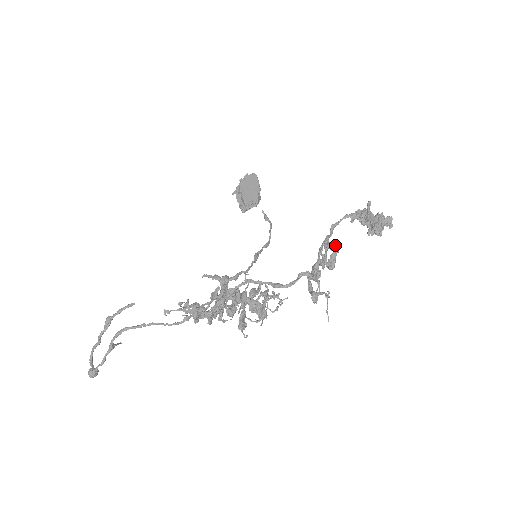
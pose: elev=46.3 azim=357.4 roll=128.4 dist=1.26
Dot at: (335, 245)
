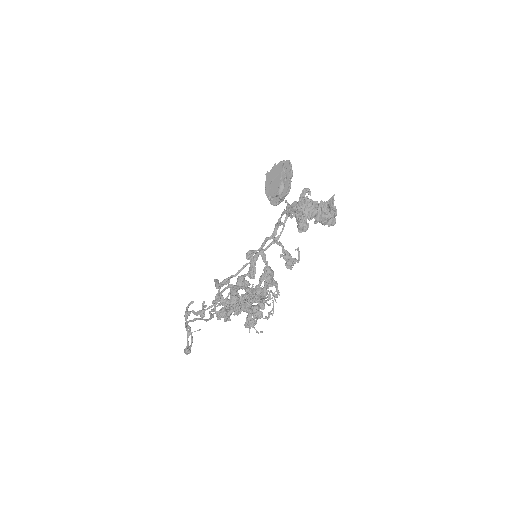
Dot at: (251, 253)
